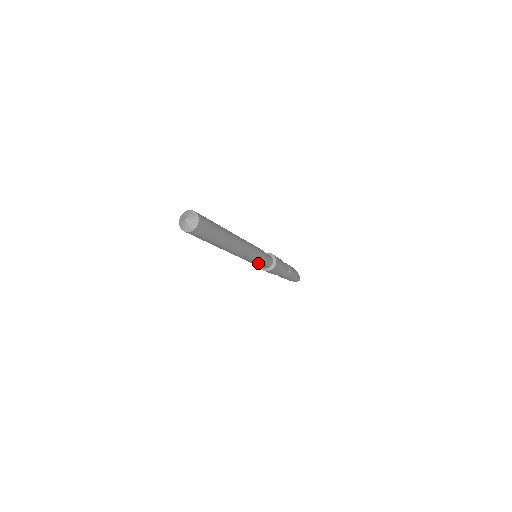
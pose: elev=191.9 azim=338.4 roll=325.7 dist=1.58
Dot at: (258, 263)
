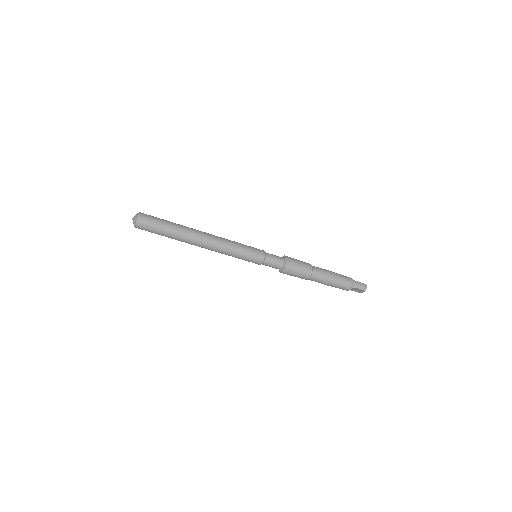
Dot at: (258, 254)
